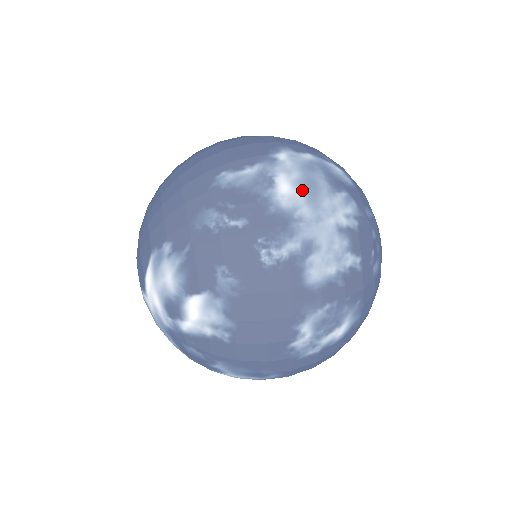
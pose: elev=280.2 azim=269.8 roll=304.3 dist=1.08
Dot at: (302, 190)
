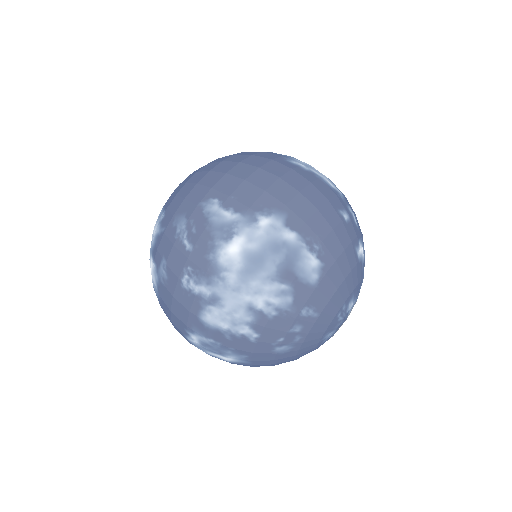
Dot at: (244, 261)
